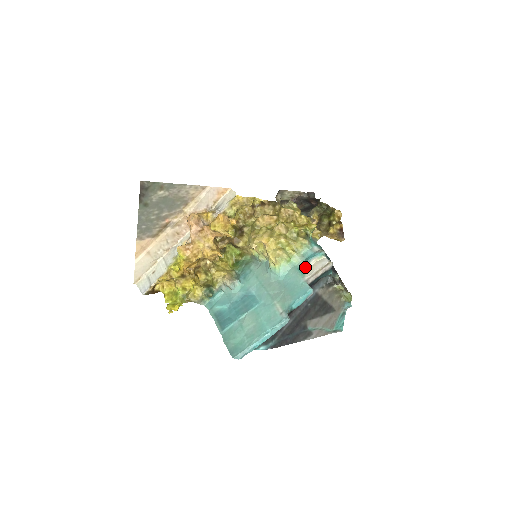
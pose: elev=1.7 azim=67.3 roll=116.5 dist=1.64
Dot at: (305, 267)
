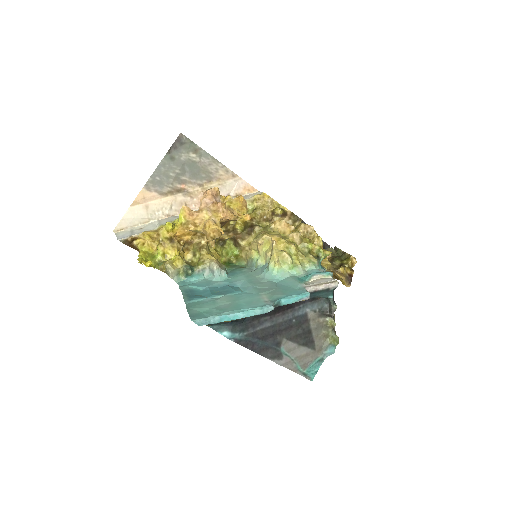
Dot at: (307, 278)
